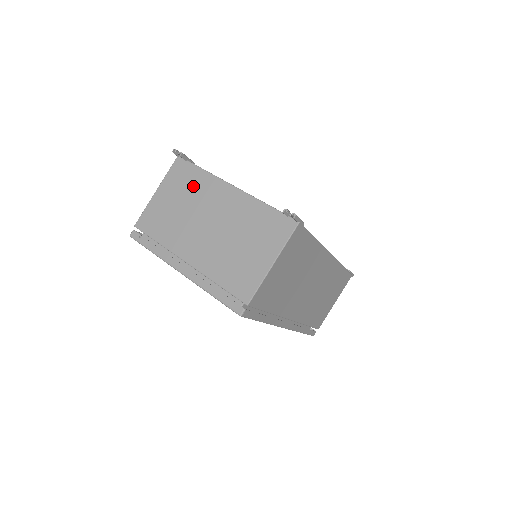
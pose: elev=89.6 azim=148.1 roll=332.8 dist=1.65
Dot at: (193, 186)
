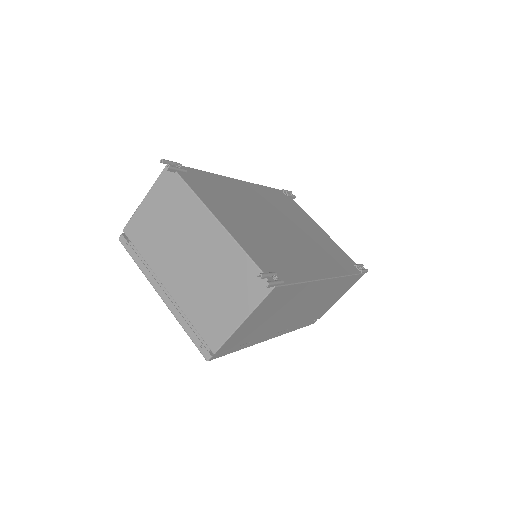
Dot at: (179, 206)
